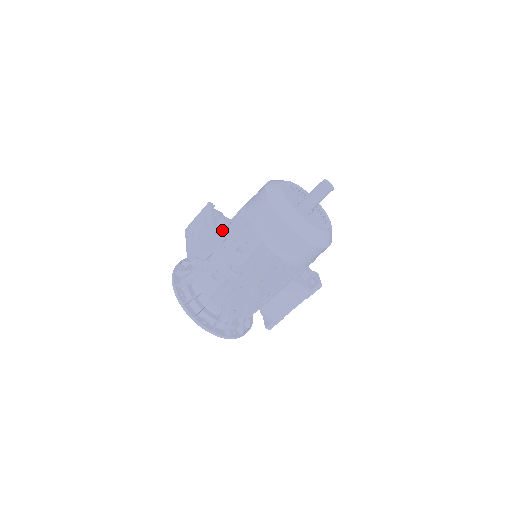
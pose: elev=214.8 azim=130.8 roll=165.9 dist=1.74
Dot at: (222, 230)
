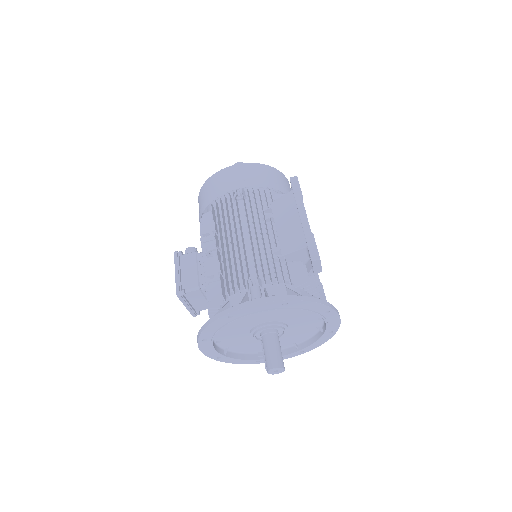
Dot at: occluded
